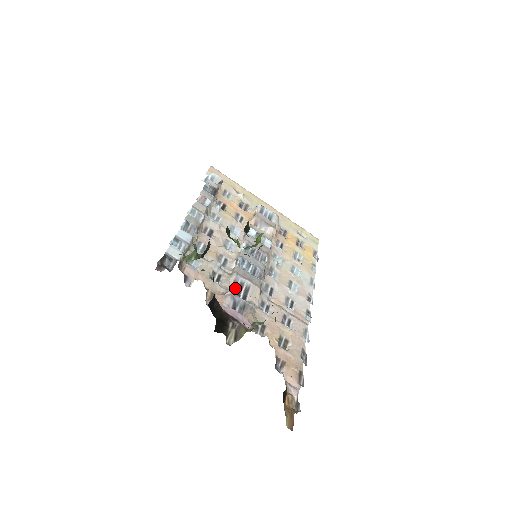
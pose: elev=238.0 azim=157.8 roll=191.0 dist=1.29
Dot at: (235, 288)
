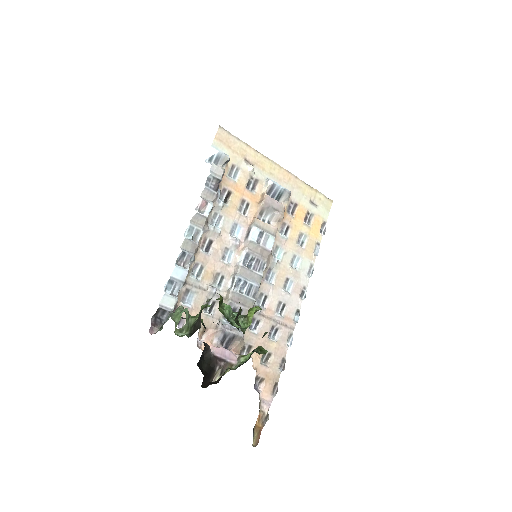
Dot at: occluded
